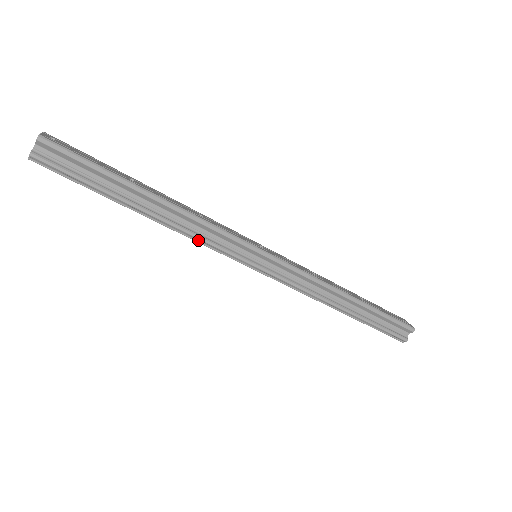
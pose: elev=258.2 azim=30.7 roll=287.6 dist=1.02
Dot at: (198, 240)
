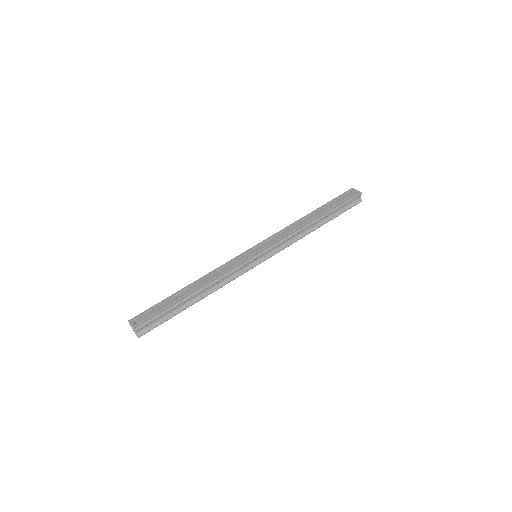
Dot at: (227, 283)
